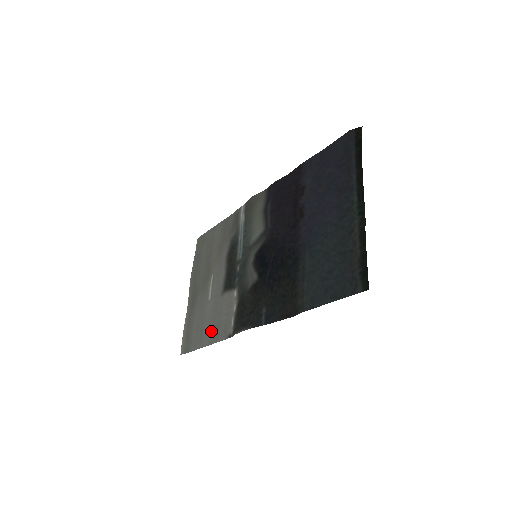
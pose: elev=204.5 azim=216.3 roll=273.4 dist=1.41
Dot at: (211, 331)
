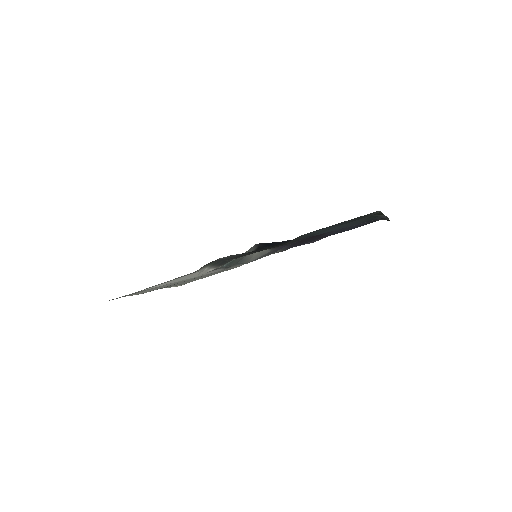
Dot at: occluded
